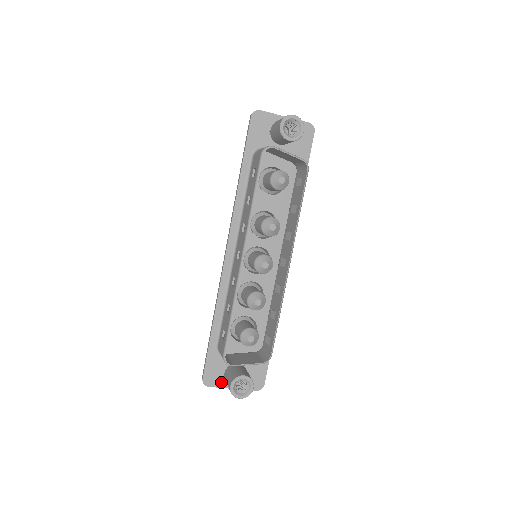
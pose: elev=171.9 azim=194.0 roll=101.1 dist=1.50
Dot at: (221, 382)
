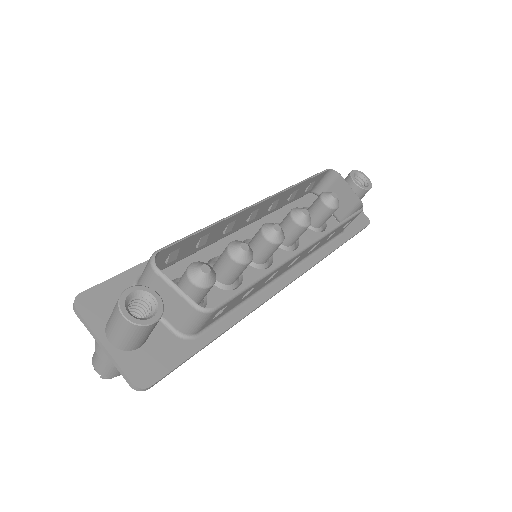
Dot at: (98, 321)
